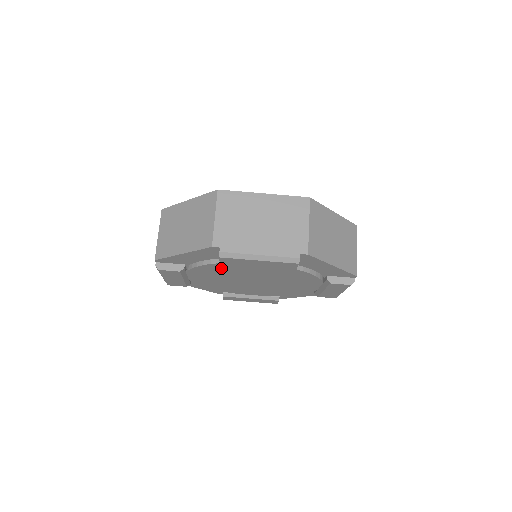
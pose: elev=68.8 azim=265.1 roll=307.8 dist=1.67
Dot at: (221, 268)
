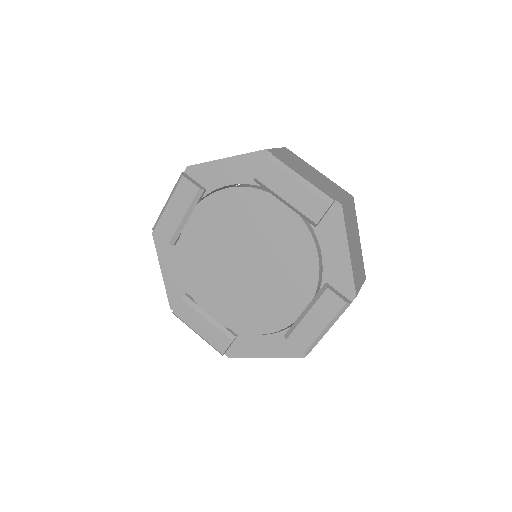
Dot at: (240, 204)
